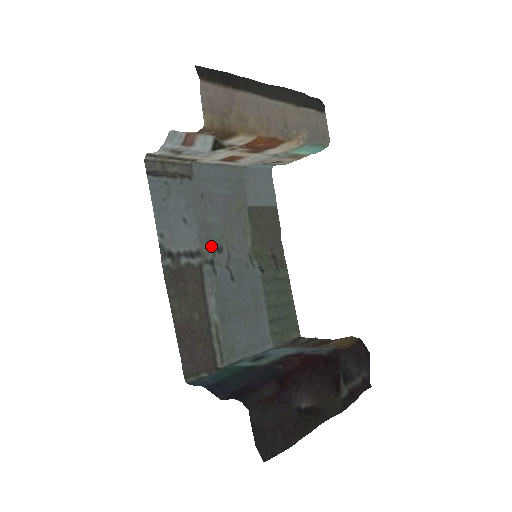
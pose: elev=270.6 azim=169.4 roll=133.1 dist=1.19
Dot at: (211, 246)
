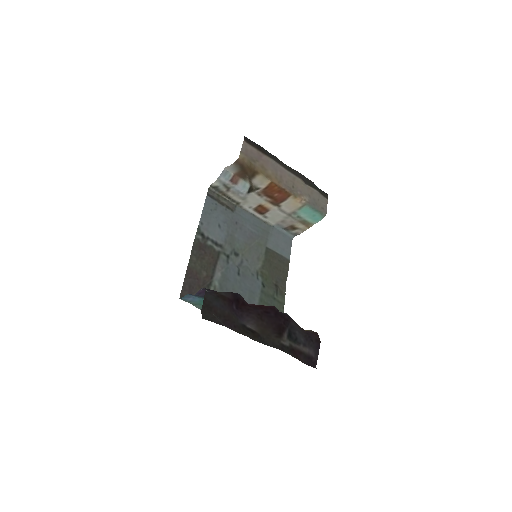
Dot at: (231, 248)
